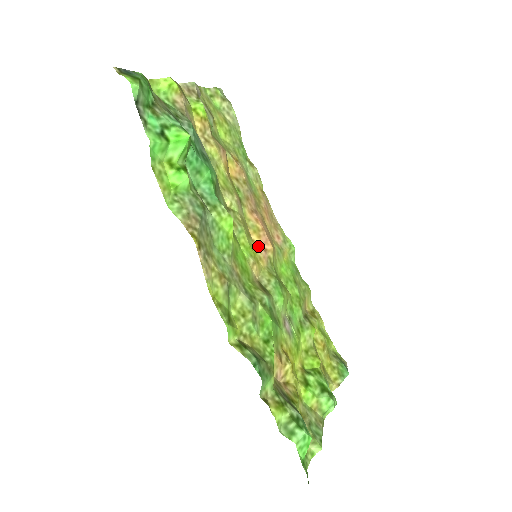
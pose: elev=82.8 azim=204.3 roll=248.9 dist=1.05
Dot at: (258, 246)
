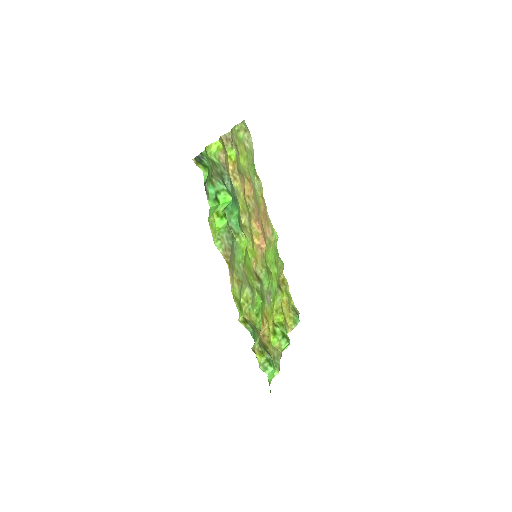
Dot at: (257, 247)
